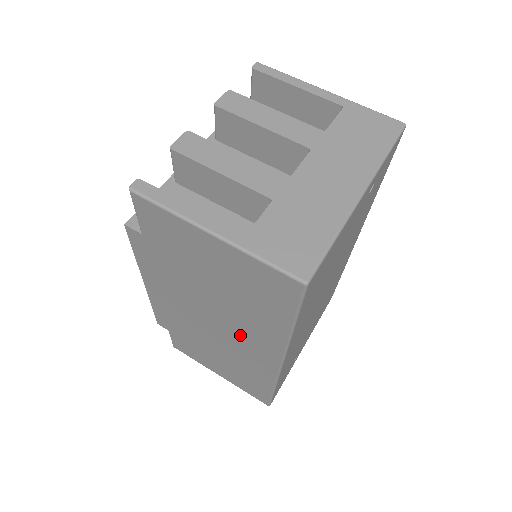
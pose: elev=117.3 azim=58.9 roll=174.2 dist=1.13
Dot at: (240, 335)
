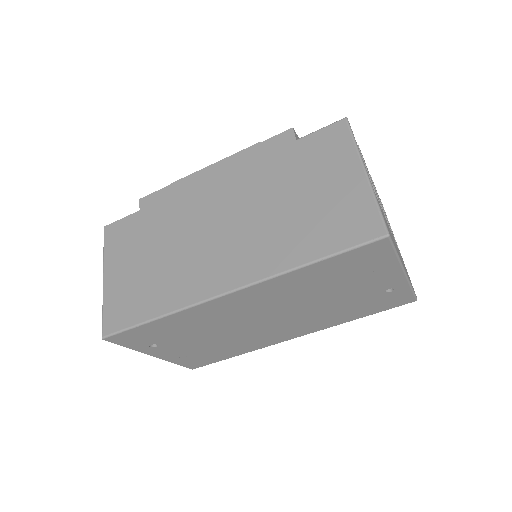
Dot at: (235, 247)
